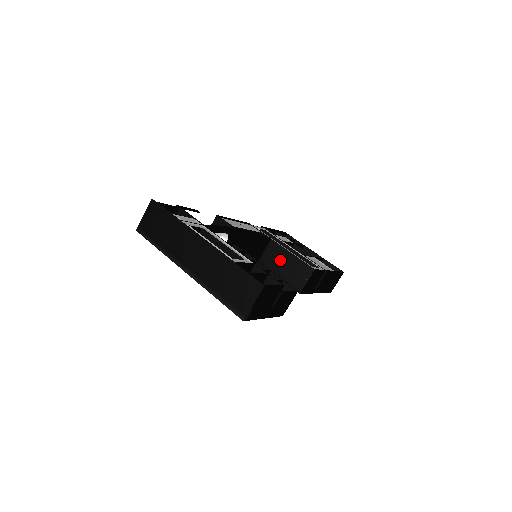
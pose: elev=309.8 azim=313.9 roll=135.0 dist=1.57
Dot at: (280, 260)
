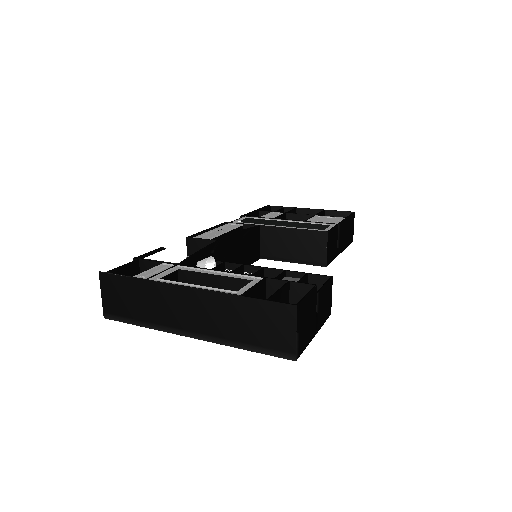
Dot at: (283, 243)
